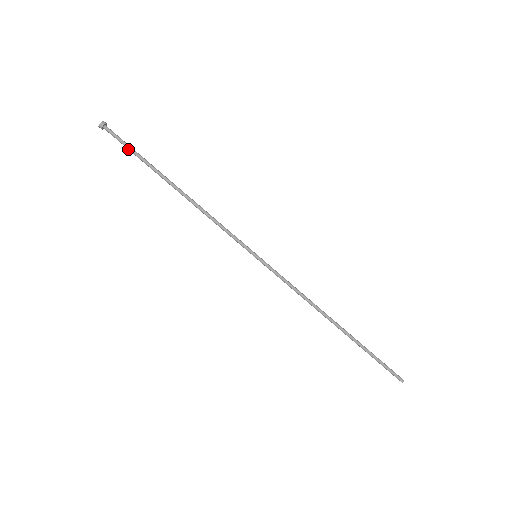
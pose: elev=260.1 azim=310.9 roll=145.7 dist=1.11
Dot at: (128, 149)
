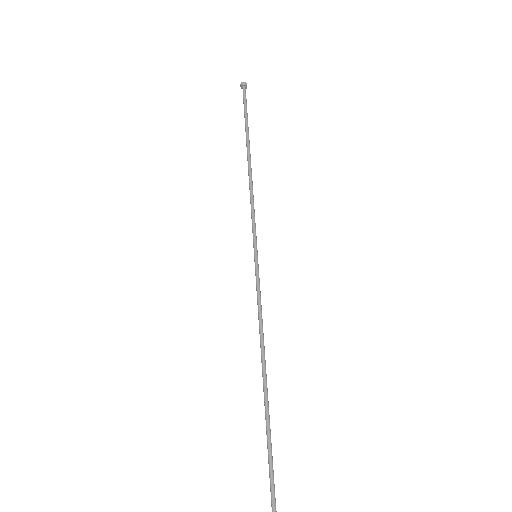
Dot at: (244, 110)
